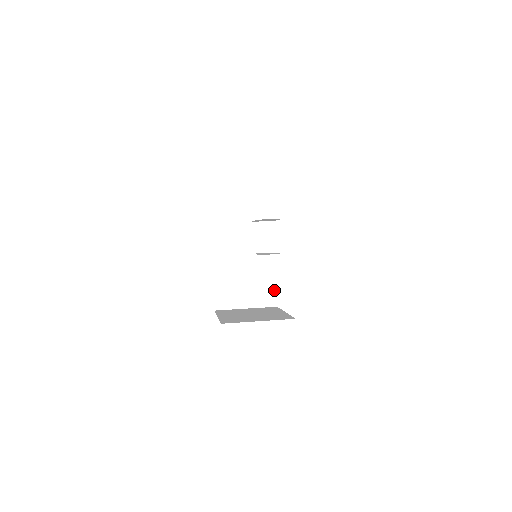
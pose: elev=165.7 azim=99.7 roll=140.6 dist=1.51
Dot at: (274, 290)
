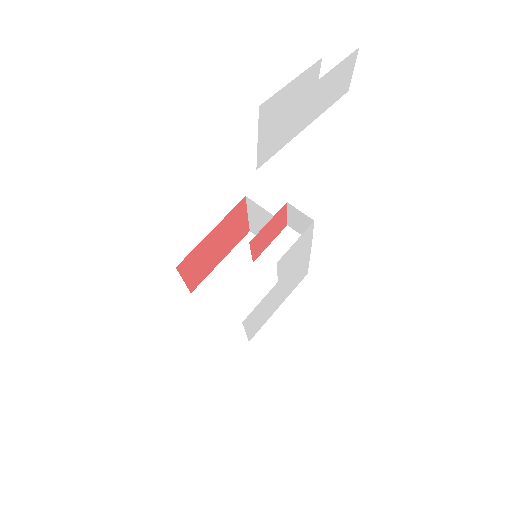
Dot at: occluded
